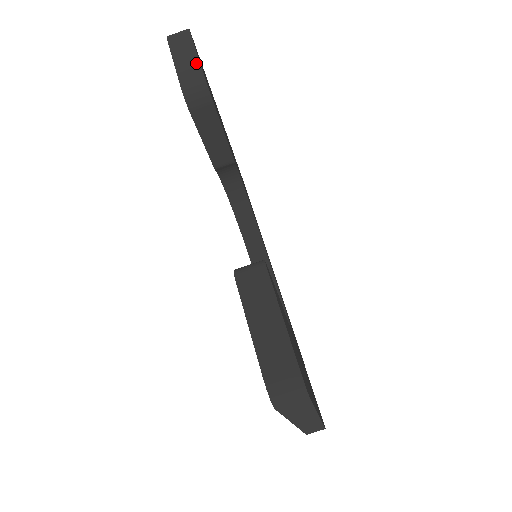
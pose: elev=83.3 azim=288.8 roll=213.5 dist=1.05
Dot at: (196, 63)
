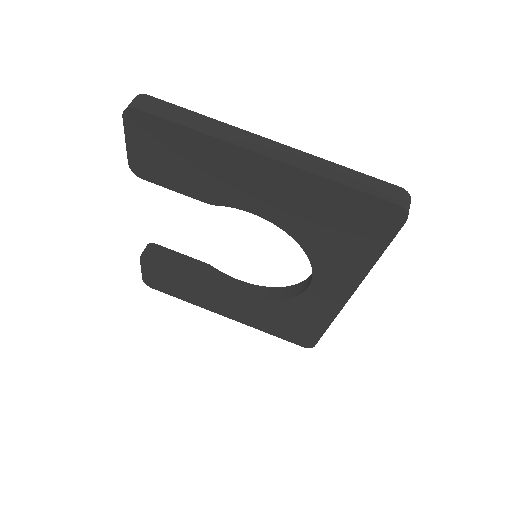
Dot at: occluded
